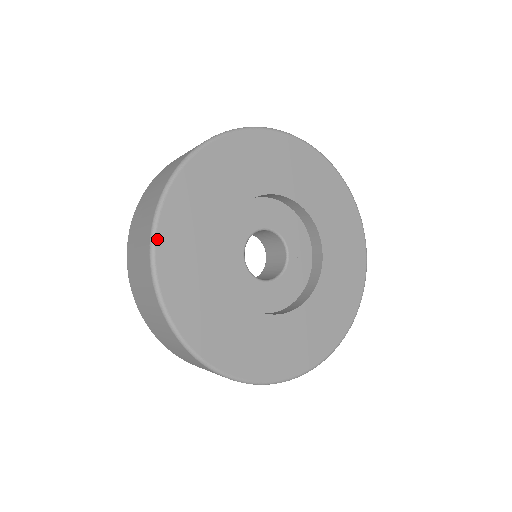
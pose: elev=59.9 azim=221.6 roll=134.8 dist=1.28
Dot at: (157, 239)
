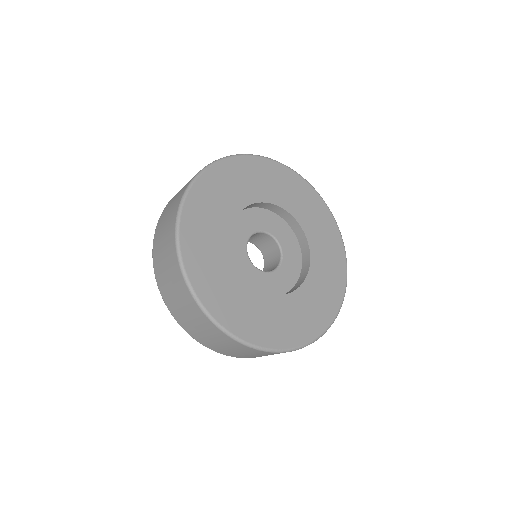
Dot at: (200, 177)
